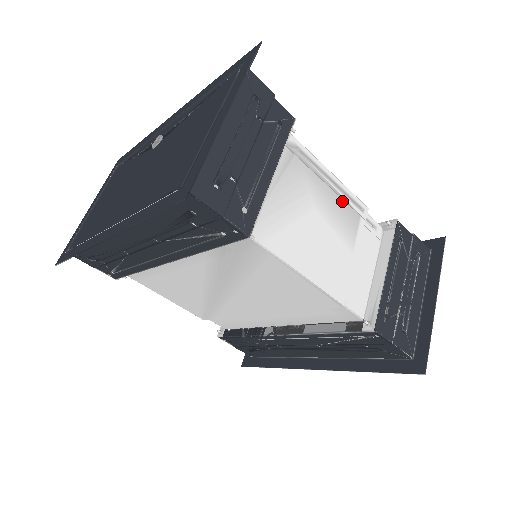
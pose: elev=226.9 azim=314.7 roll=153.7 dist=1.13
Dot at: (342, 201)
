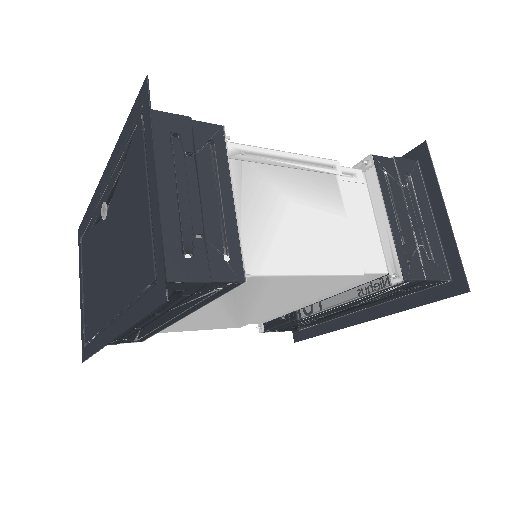
Dot at: (311, 173)
